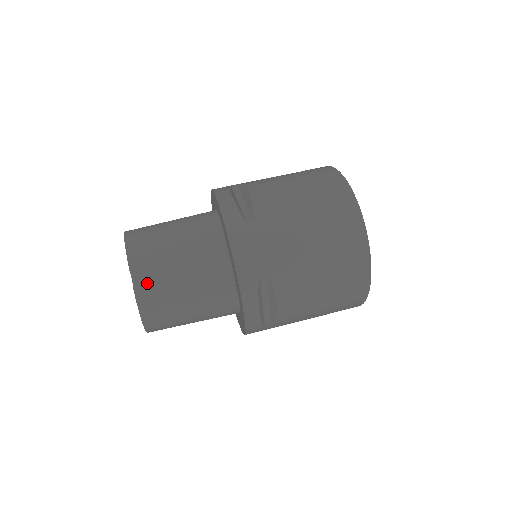
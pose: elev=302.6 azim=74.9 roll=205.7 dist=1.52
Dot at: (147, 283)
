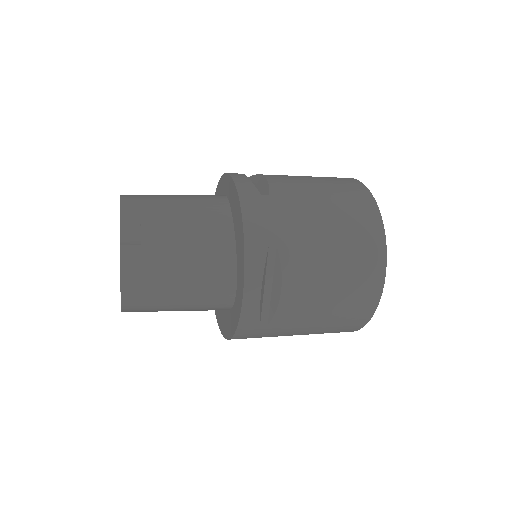
Dot at: (137, 243)
